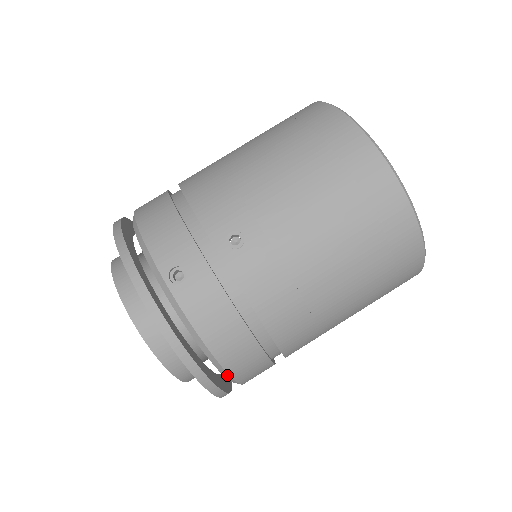
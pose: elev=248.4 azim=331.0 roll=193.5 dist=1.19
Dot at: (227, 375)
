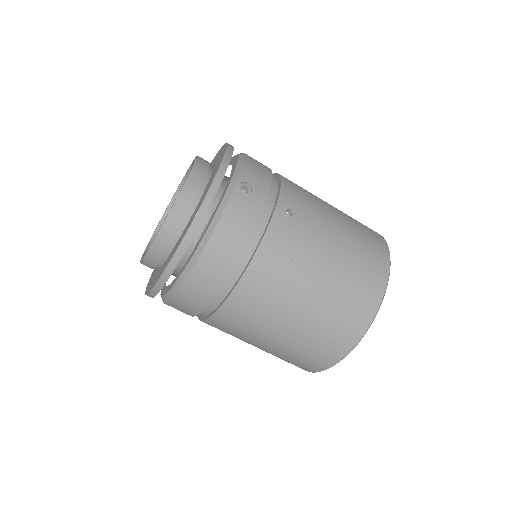
Dot at: (190, 268)
